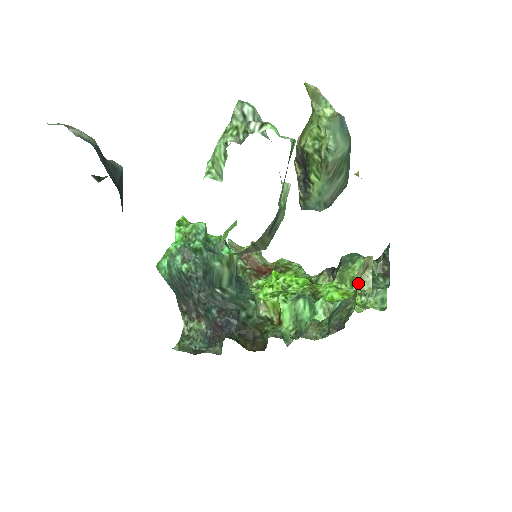
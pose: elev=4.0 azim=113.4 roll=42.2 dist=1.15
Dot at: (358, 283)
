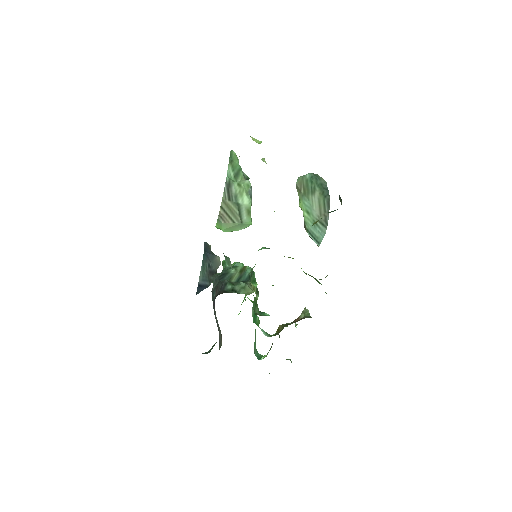
Dot at: occluded
